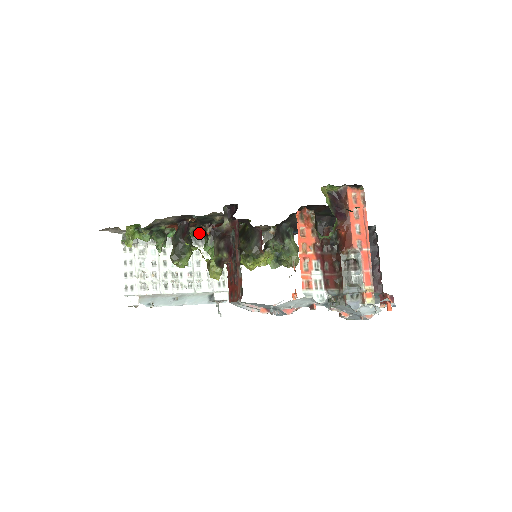
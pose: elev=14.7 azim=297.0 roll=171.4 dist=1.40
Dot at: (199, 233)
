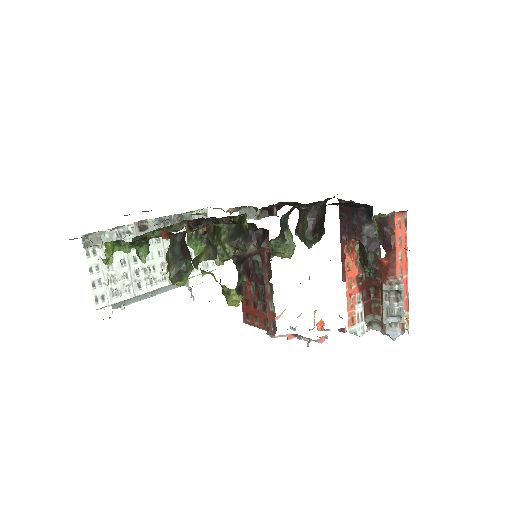
Dot at: (180, 226)
